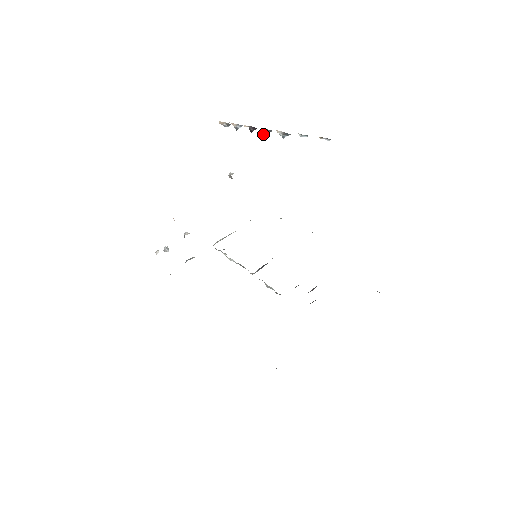
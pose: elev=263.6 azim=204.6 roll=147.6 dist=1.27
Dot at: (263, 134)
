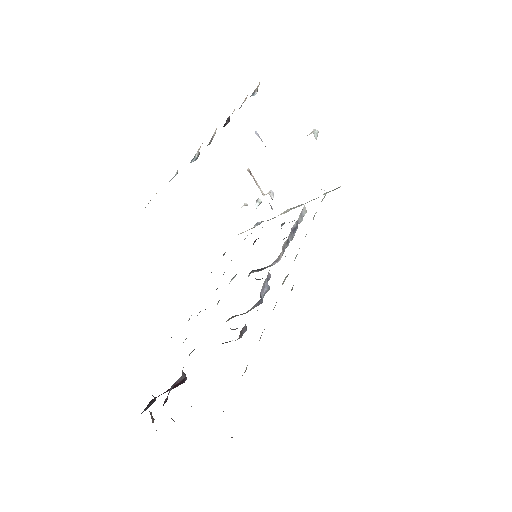
Dot at: (210, 140)
